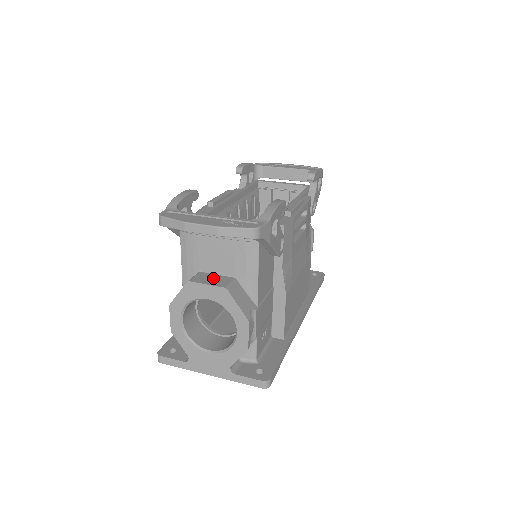
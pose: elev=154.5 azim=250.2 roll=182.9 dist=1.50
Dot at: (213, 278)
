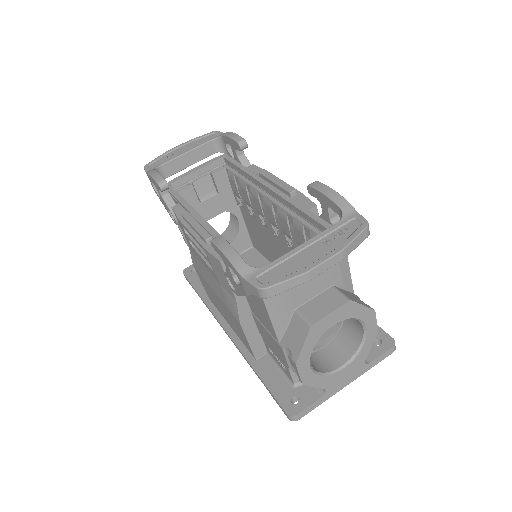
Dot at: (321, 303)
